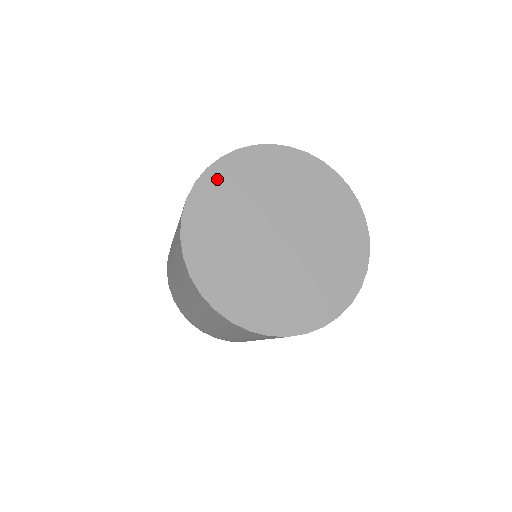
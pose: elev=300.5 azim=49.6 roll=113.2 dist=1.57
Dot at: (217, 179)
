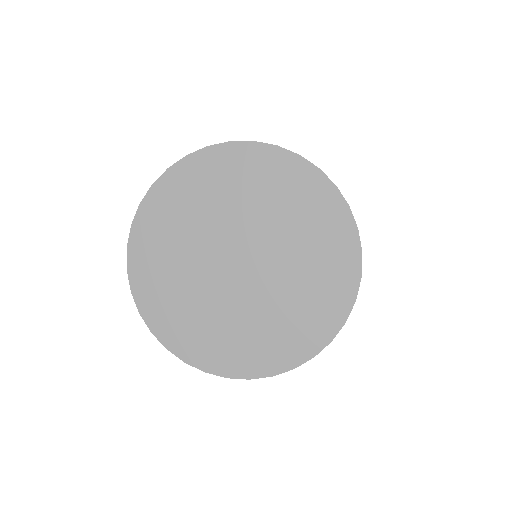
Dot at: (230, 159)
